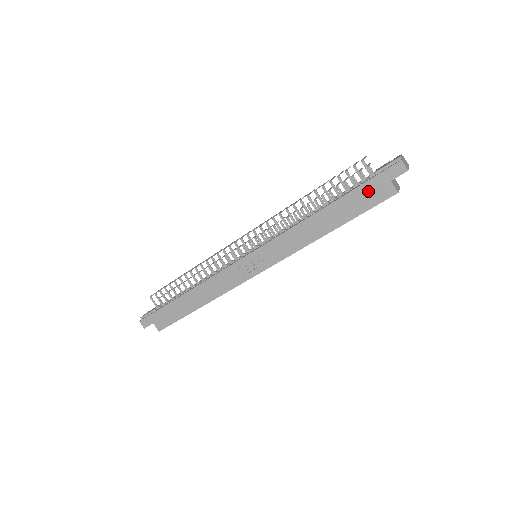
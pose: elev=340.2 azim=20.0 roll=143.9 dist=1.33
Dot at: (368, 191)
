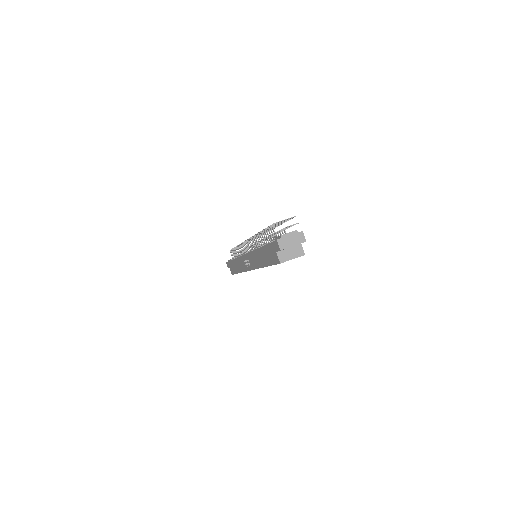
Dot at: (270, 251)
